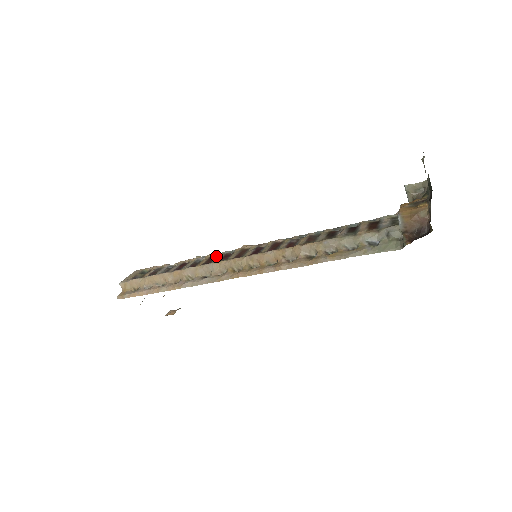
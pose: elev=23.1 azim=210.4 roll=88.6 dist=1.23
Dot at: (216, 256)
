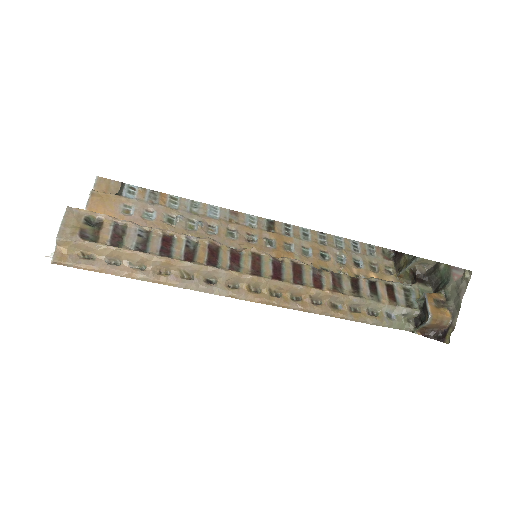
Dot at: (216, 246)
